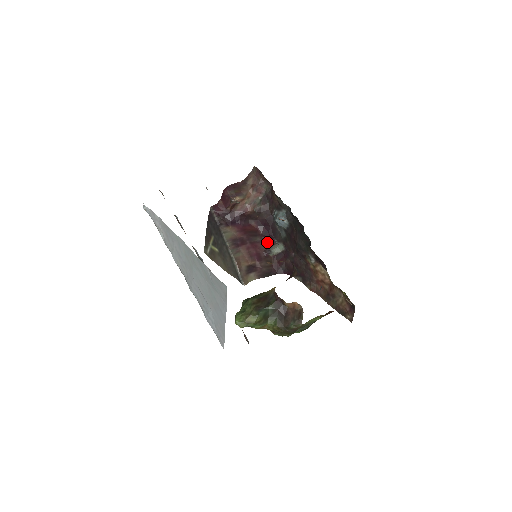
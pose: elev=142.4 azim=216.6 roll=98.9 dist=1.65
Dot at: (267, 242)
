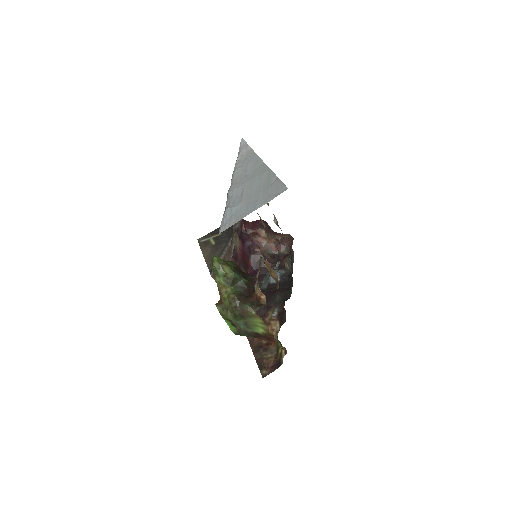
Dot at: occluded
